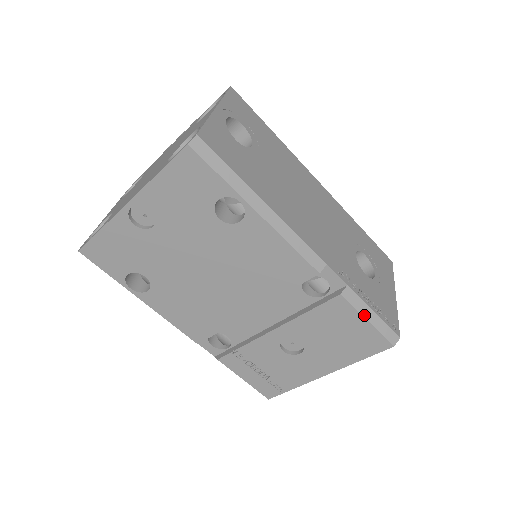
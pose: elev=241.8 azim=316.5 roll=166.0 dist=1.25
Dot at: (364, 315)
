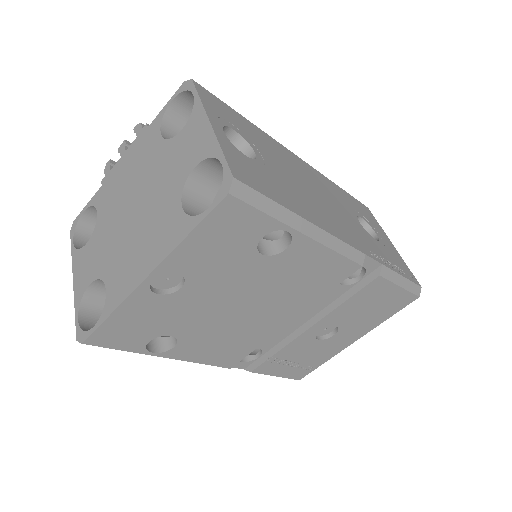
Dot at: (397, 284)
